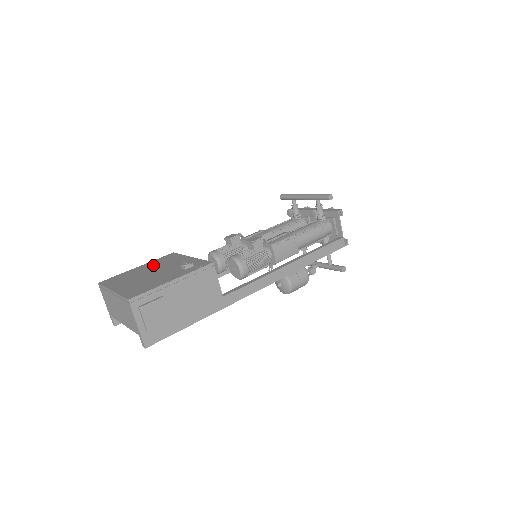
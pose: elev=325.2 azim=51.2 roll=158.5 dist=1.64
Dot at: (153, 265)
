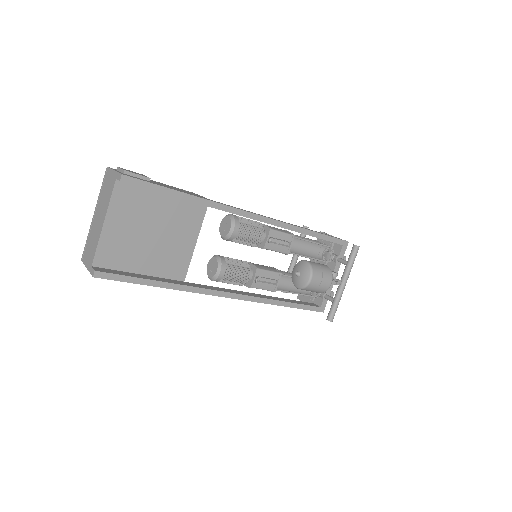
Dot at: occluded
